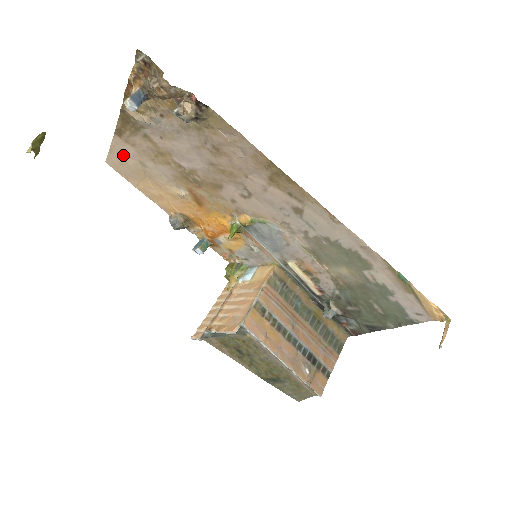
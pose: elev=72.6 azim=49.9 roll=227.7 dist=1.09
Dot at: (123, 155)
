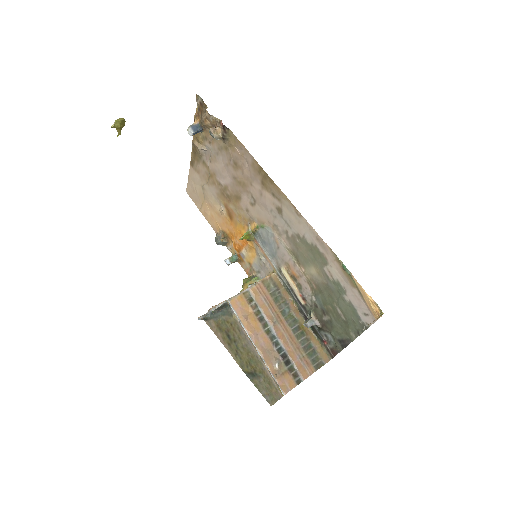
Dot at: (194, 183)
